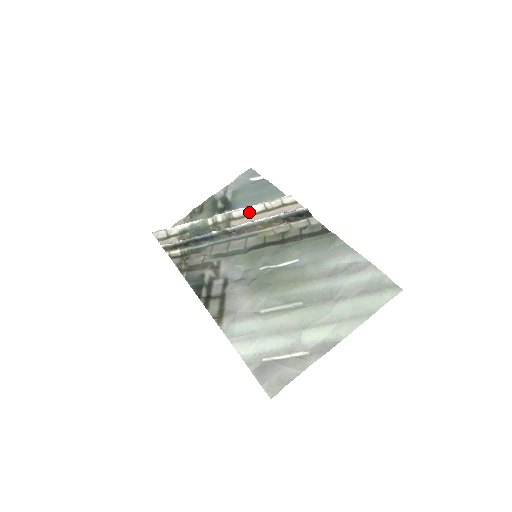
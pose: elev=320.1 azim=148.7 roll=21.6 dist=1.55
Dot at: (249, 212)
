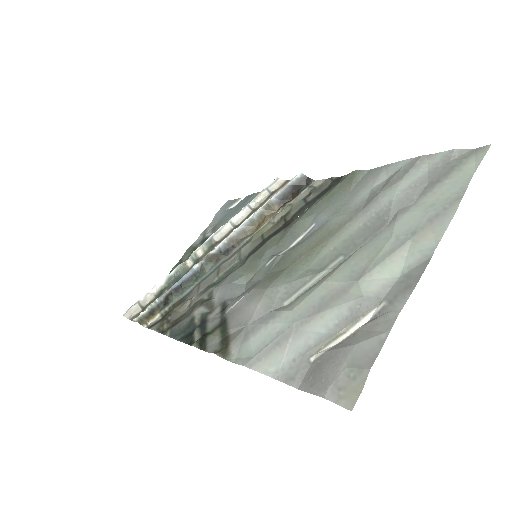
Dot at: (233, 225)
